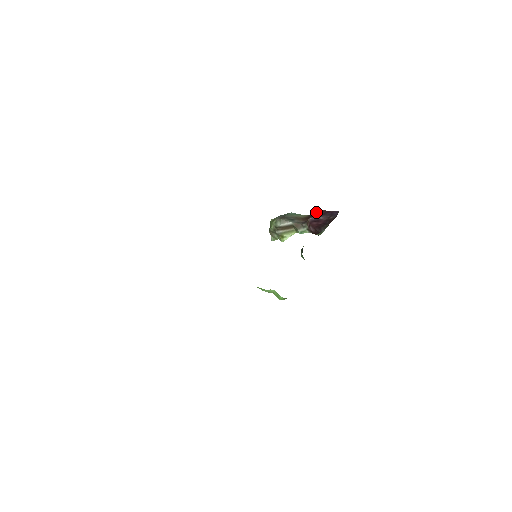
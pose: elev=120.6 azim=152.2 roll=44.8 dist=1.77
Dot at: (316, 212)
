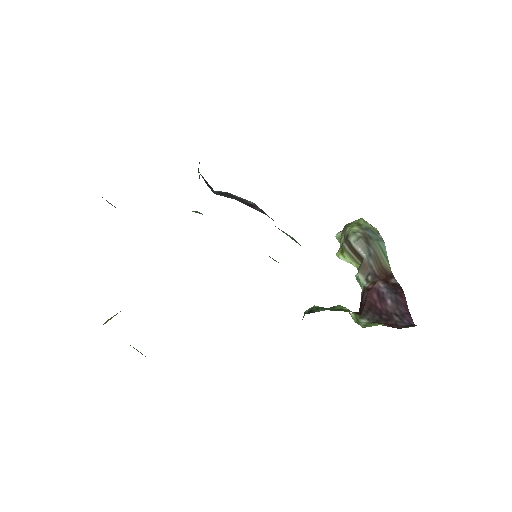
Dot at: (398, 285)
